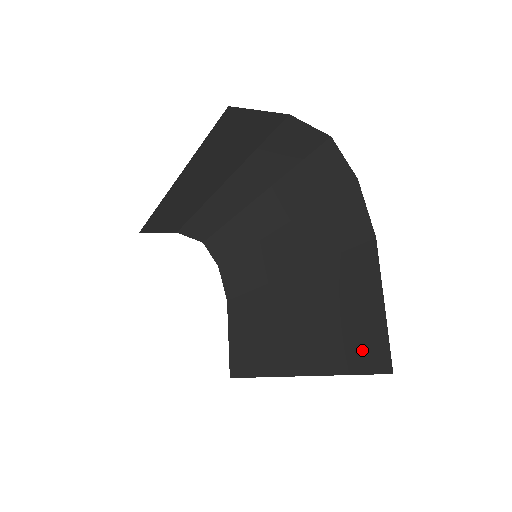
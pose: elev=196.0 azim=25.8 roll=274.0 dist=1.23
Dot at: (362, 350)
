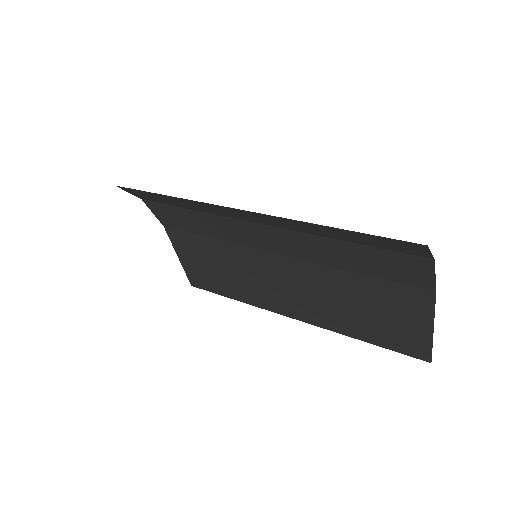
Dot at: (399, 342)
